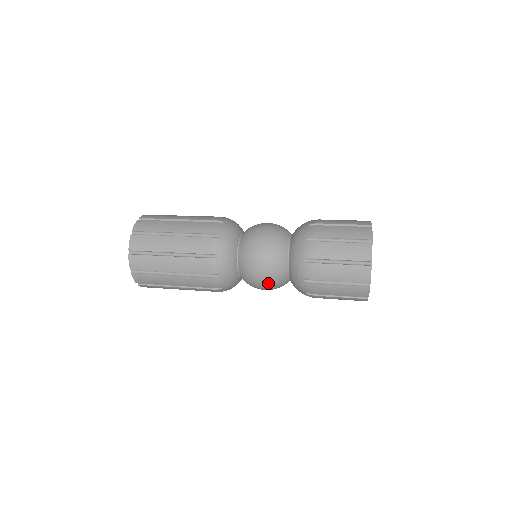
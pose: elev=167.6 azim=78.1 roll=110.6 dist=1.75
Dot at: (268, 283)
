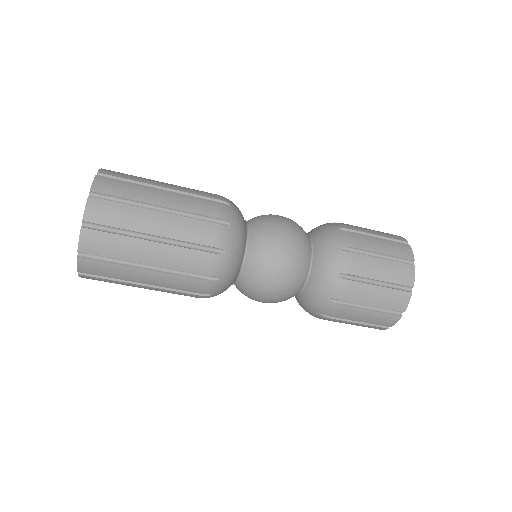
Dot at: (286, 278)
